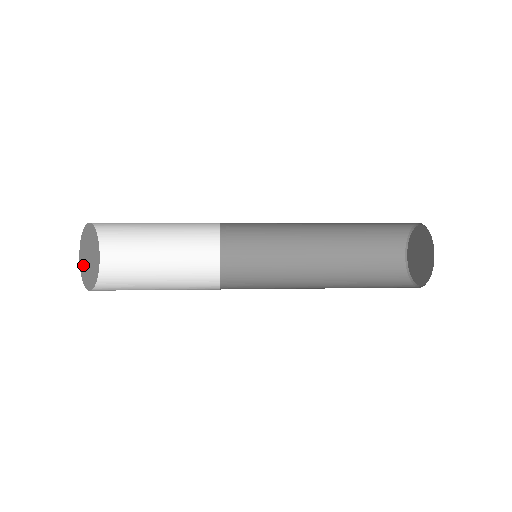
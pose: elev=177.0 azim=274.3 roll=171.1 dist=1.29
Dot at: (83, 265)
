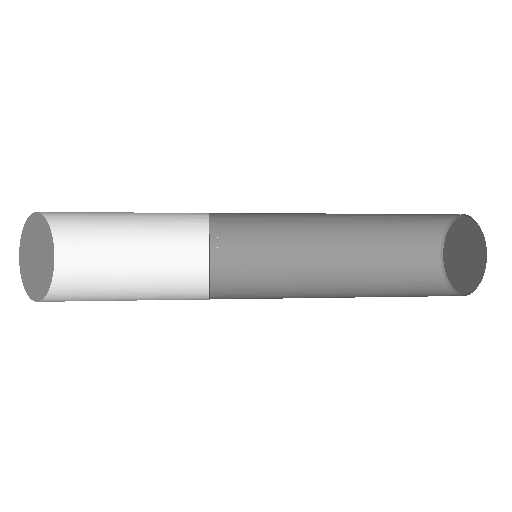
Dot at: (25, 256)
